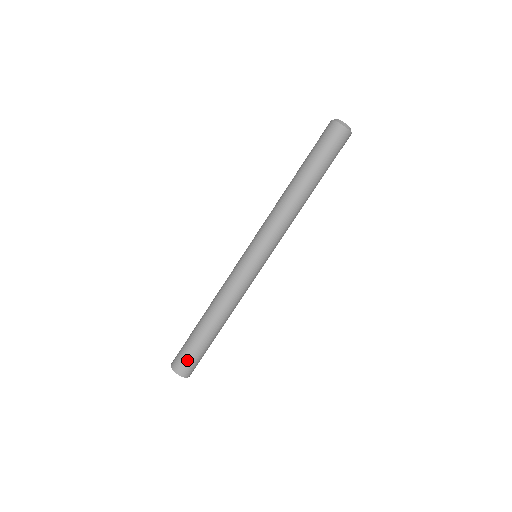
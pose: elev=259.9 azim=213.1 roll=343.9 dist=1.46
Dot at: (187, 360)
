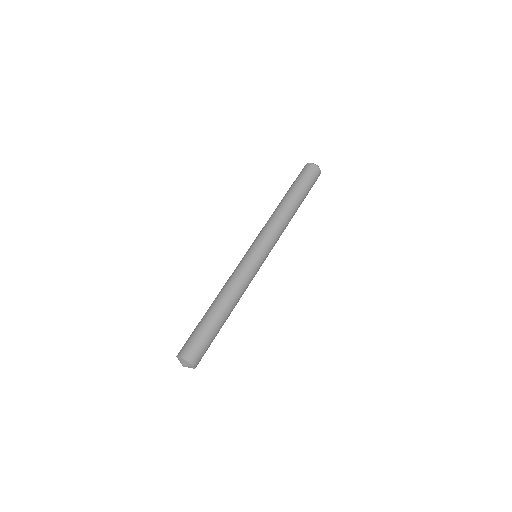
Dot at: (187, 341)
